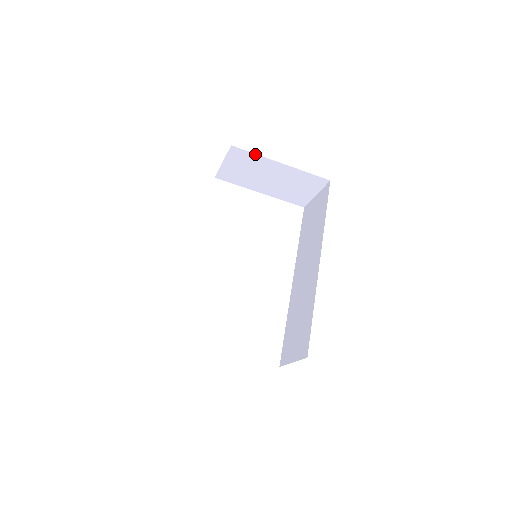
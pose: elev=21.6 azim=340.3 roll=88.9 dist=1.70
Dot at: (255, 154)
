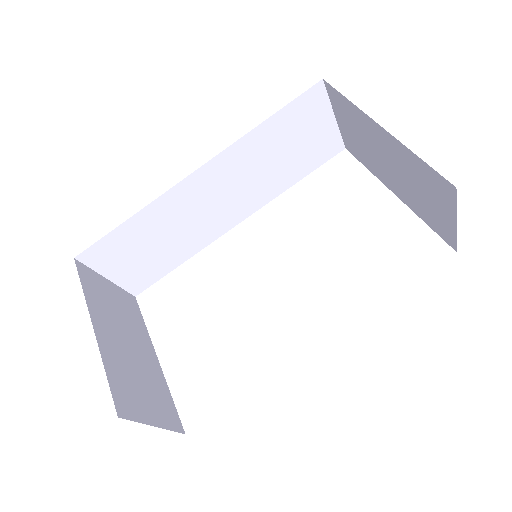
Dot at: (348, 100)
